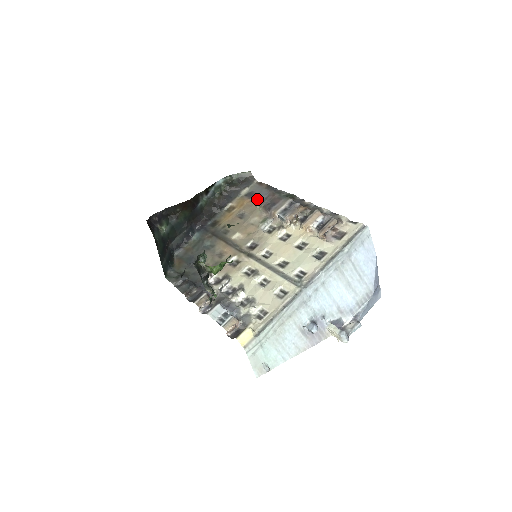
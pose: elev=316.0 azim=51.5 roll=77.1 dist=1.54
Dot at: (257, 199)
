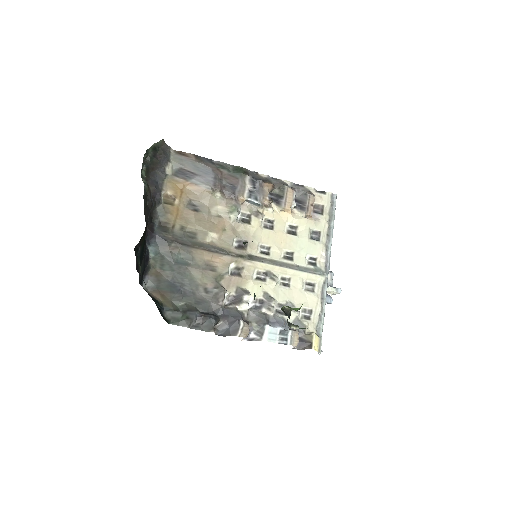
Dot at: (204, 181)
